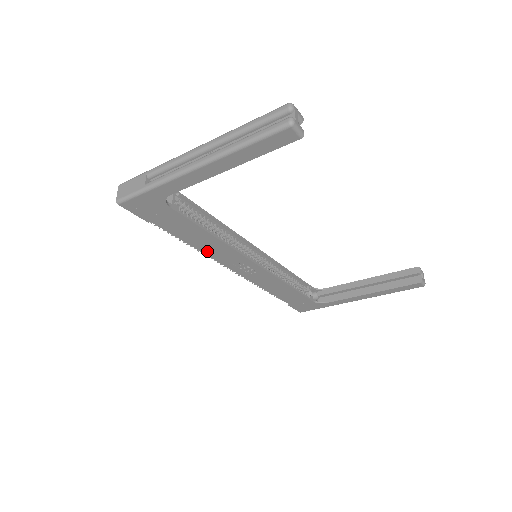
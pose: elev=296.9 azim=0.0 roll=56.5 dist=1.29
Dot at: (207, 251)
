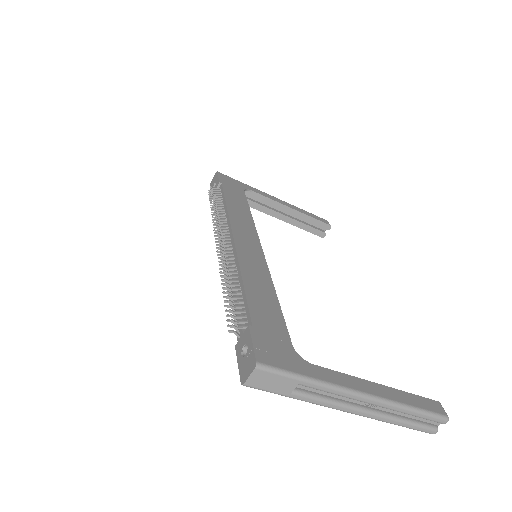
Dot at: occluded
